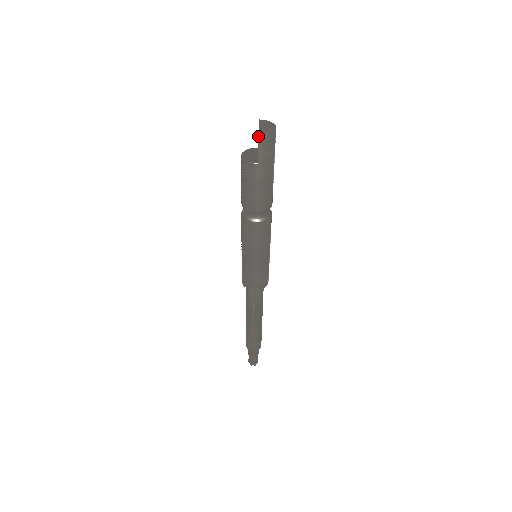
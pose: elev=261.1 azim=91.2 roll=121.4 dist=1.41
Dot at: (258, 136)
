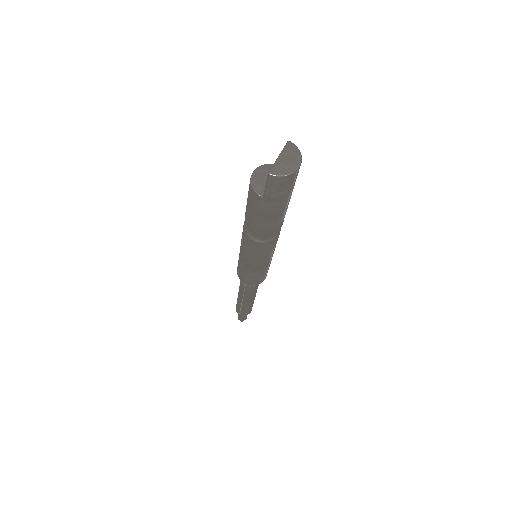
Dot at: occluded
